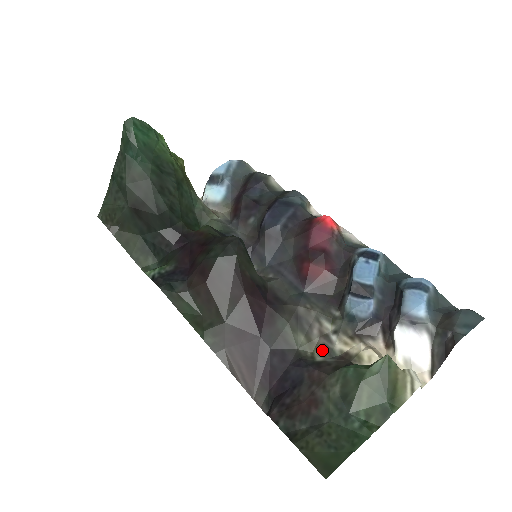
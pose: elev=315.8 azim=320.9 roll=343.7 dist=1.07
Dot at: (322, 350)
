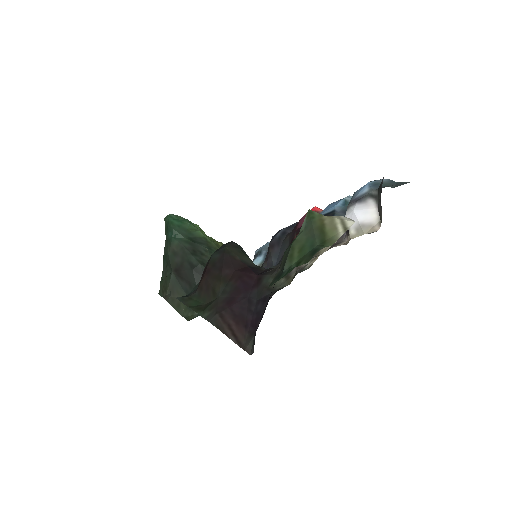
Dot at: (295, 275)
